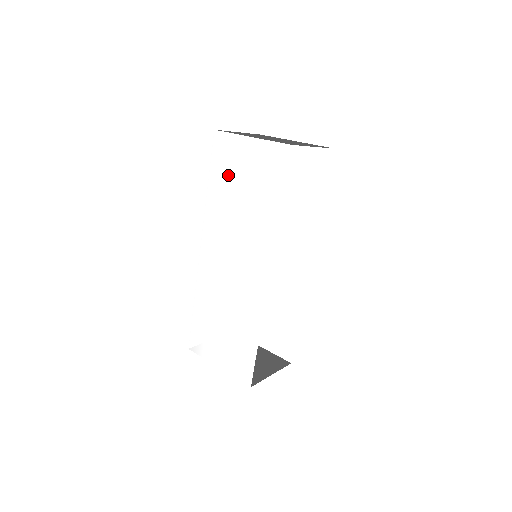
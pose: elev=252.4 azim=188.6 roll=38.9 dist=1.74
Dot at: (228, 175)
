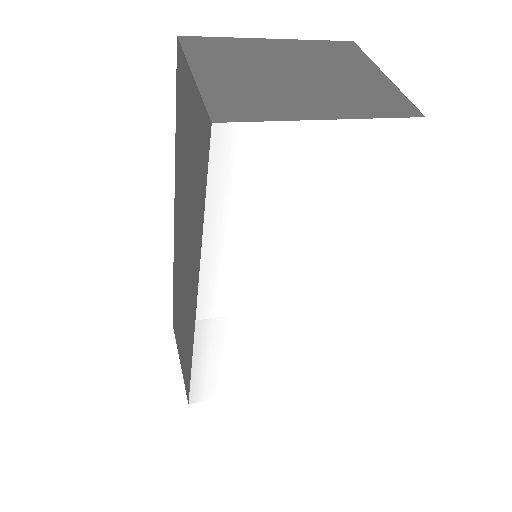
Dot at: (261, 200)
